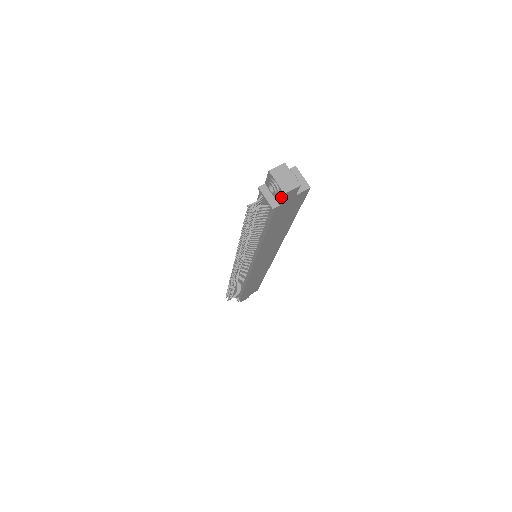
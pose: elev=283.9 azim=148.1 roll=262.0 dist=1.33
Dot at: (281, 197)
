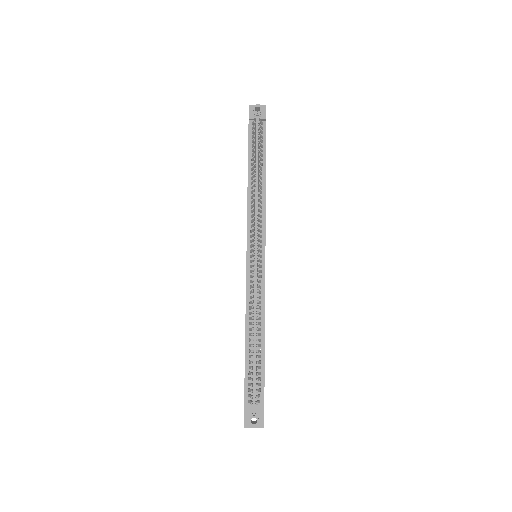
Dot at: (265, 111)
